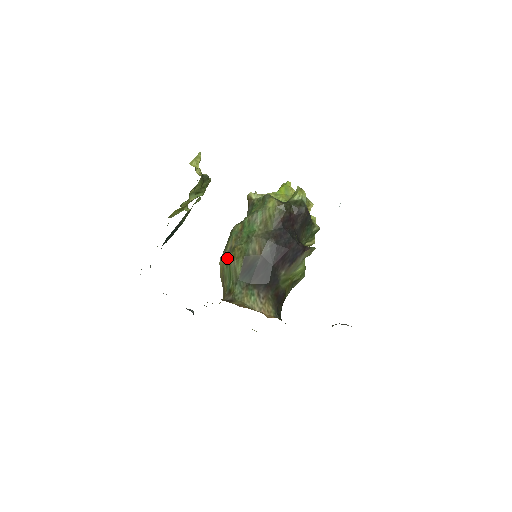
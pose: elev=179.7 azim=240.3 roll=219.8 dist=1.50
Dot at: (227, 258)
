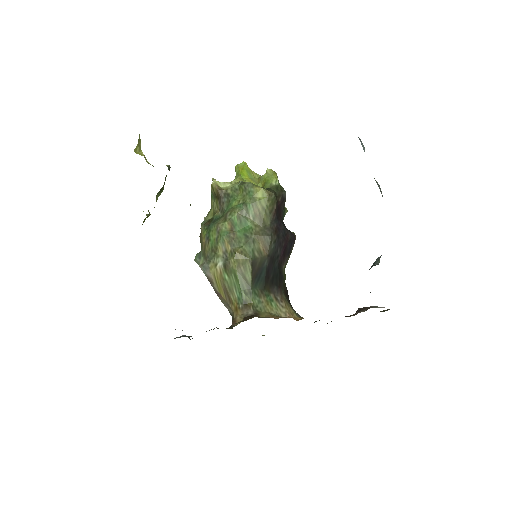
Dot at: (227, 266)
